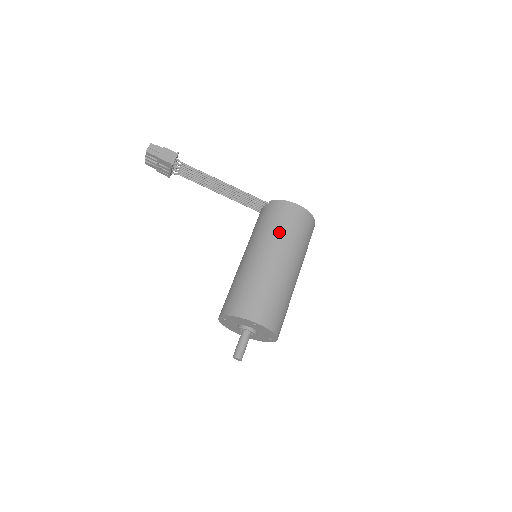
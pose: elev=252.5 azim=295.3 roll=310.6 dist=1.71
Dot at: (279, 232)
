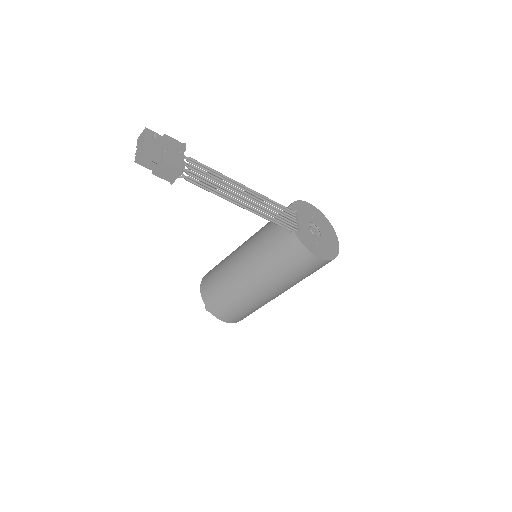
Dot at: (281, 275)
